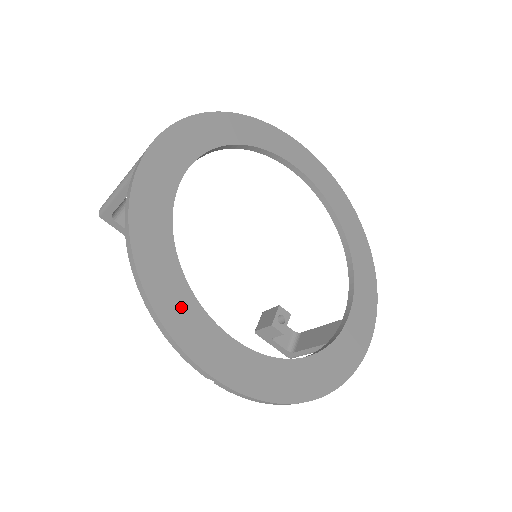
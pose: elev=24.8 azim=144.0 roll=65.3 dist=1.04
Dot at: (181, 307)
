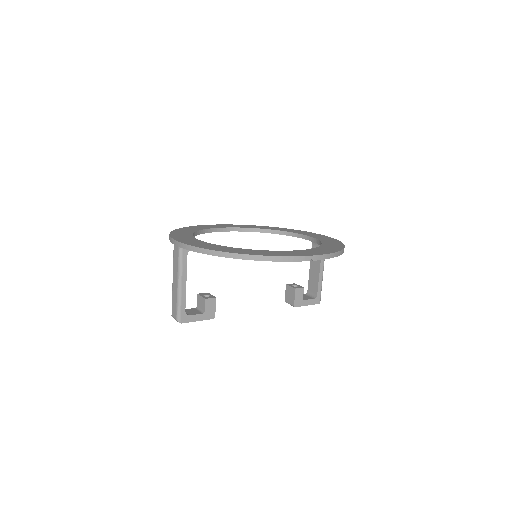
Dot at: (269, 253)
